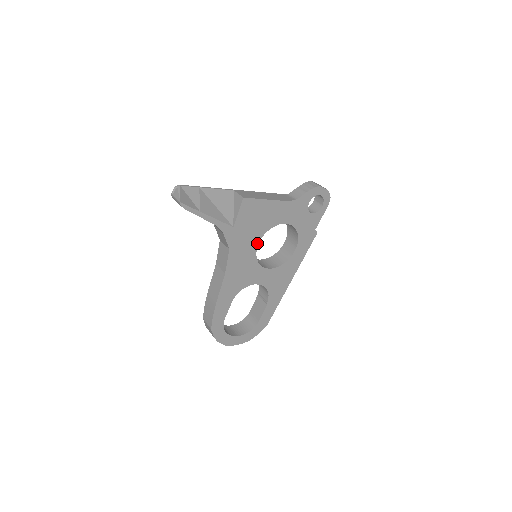
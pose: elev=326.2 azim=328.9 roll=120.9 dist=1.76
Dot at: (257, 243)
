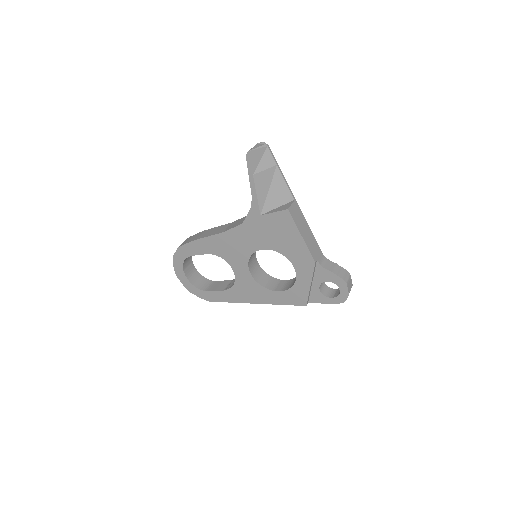
Dot at: (263, 248)
